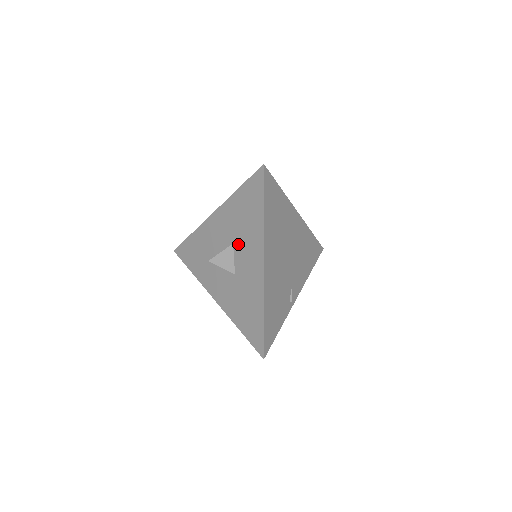
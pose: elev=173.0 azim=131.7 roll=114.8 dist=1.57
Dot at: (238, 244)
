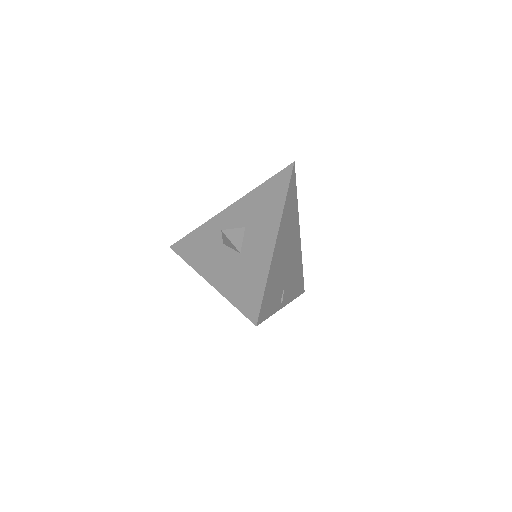
Dot at: (251, 226)
